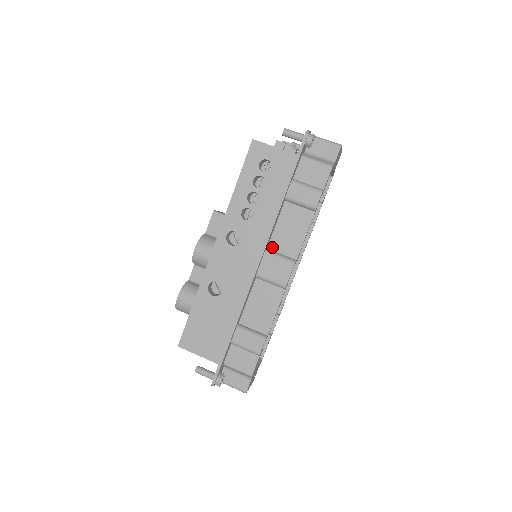
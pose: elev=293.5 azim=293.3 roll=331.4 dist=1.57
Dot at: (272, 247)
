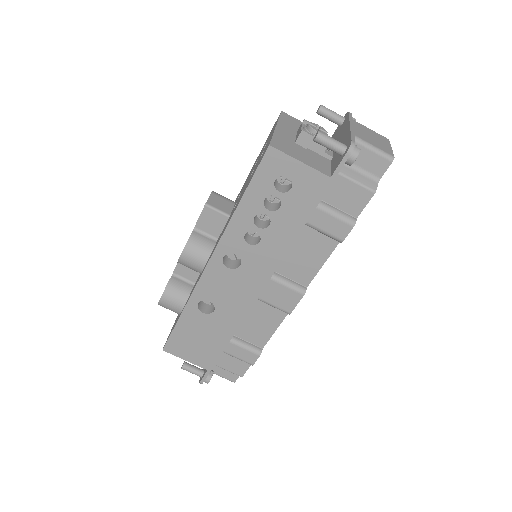
Dot at: (279, 270)
